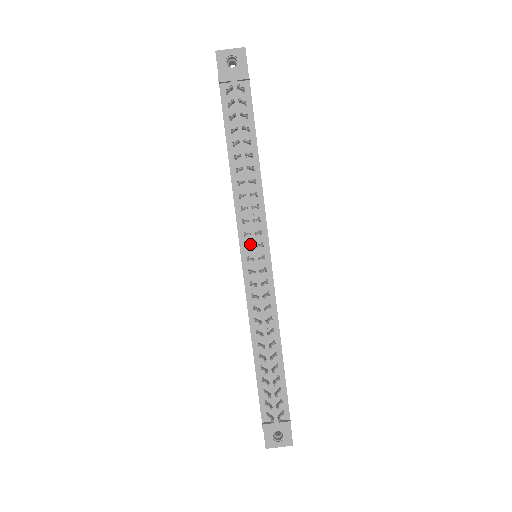
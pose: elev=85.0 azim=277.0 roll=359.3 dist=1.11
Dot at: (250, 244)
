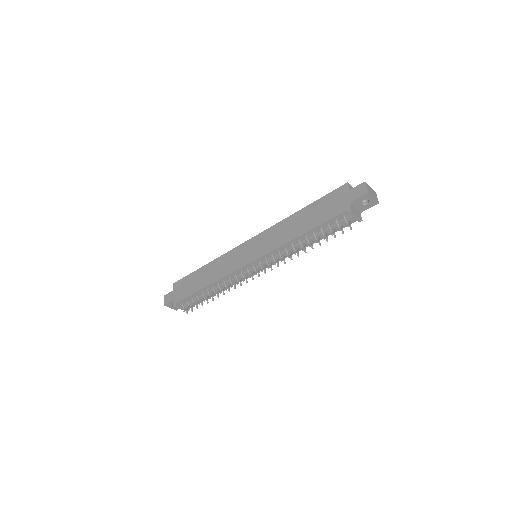
Dot at: (262, 262)
